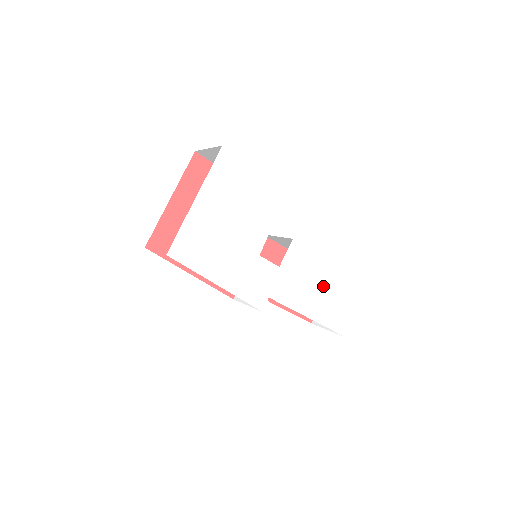
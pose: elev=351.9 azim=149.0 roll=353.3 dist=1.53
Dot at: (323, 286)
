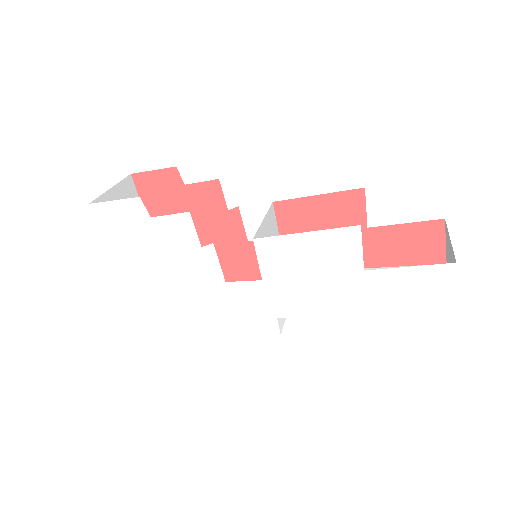
Dot at: (354, 267)
